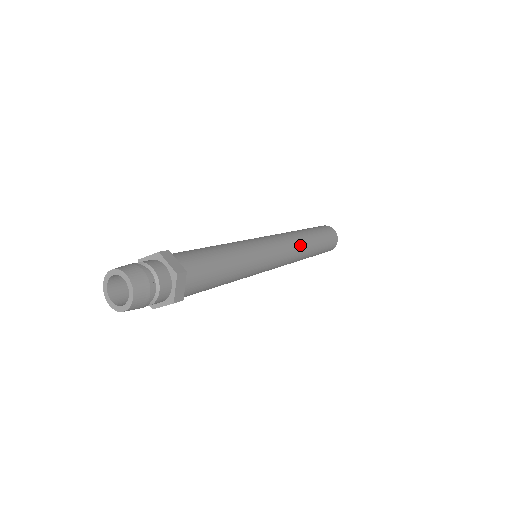
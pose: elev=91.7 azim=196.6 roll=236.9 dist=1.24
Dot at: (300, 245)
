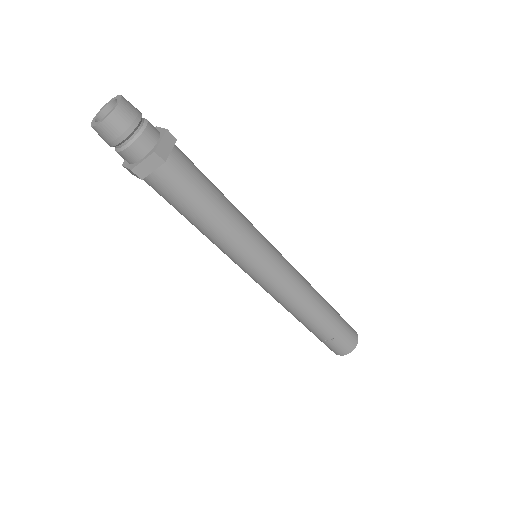
Dot at: (309, 285)
